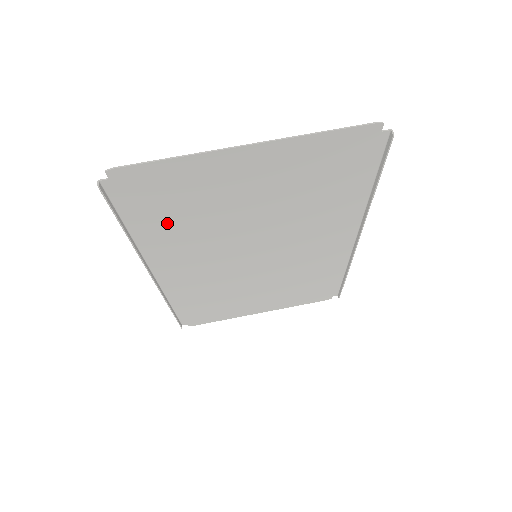
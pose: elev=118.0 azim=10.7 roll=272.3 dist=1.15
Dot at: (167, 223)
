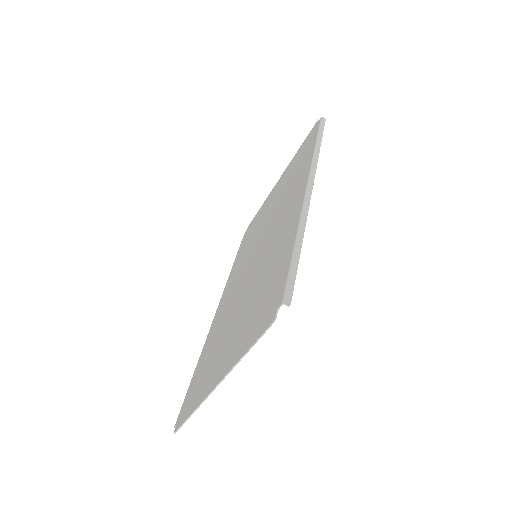
Dot at: (207, 355)
